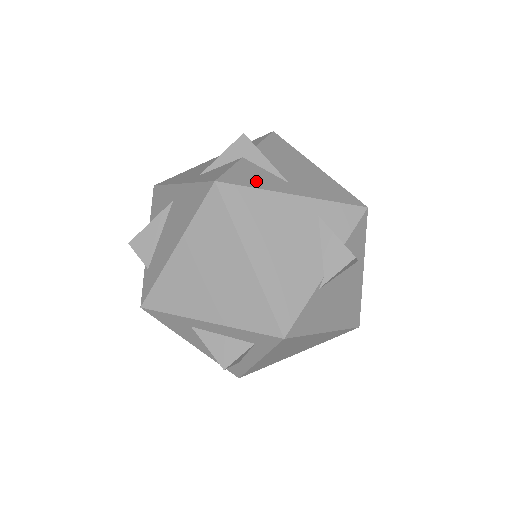
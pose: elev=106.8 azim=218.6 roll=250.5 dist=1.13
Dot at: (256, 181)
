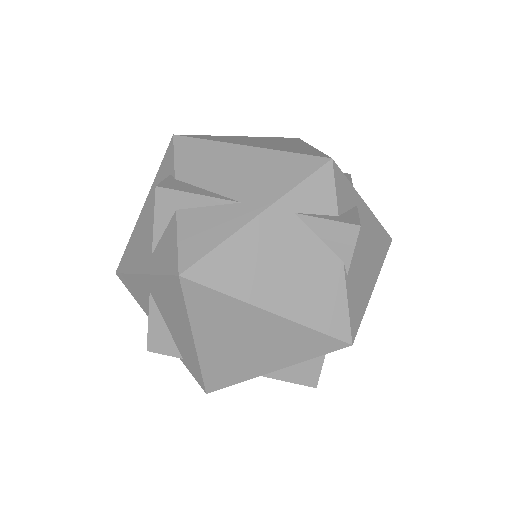
Dot at: (212, 234)
